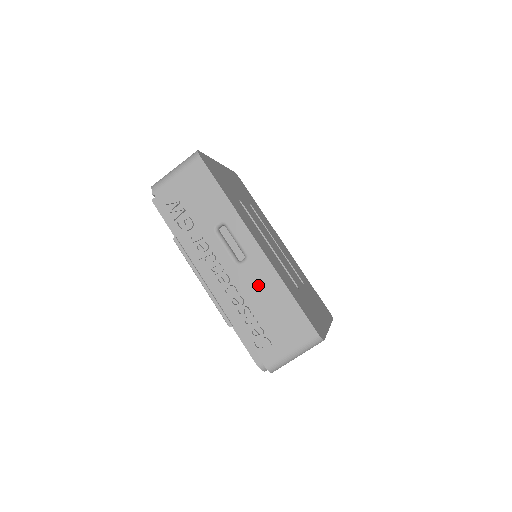
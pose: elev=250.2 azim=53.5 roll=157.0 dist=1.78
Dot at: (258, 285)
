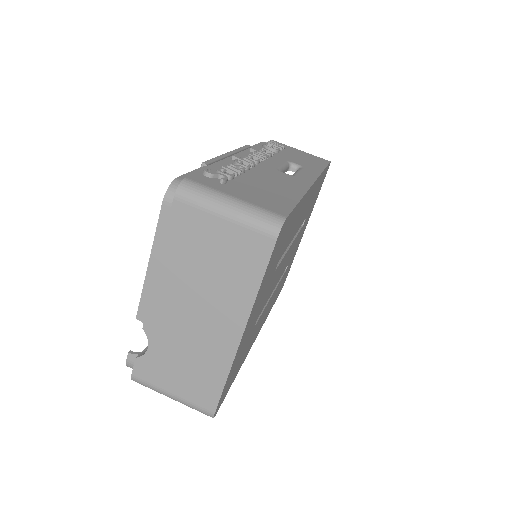
Dot at: (277, 179)
